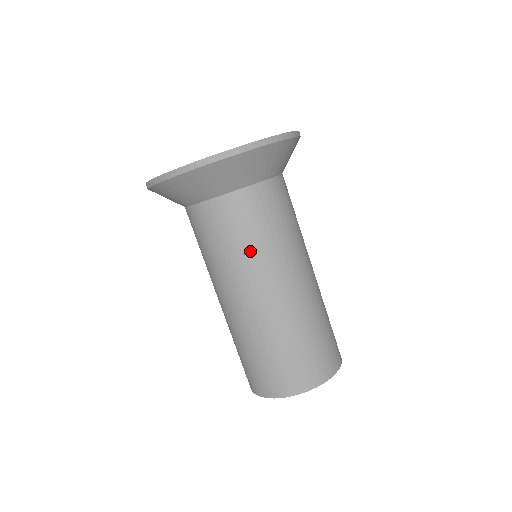
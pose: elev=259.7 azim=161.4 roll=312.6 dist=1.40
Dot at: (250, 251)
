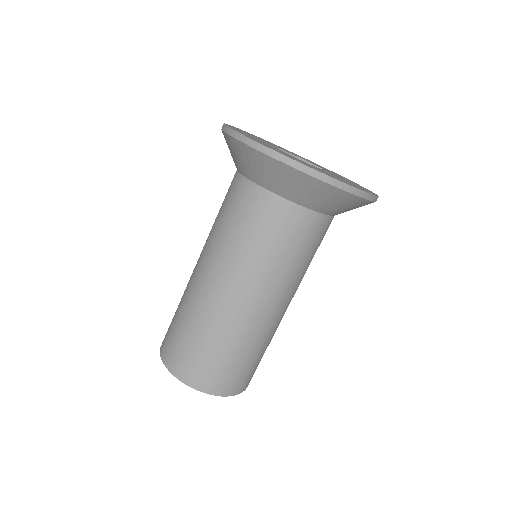
Dot at: (297, 269)
